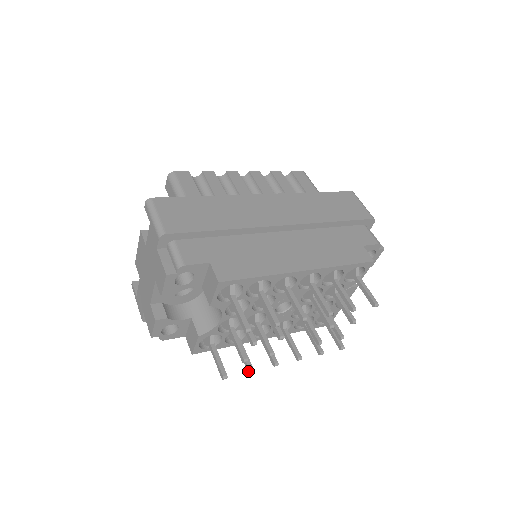
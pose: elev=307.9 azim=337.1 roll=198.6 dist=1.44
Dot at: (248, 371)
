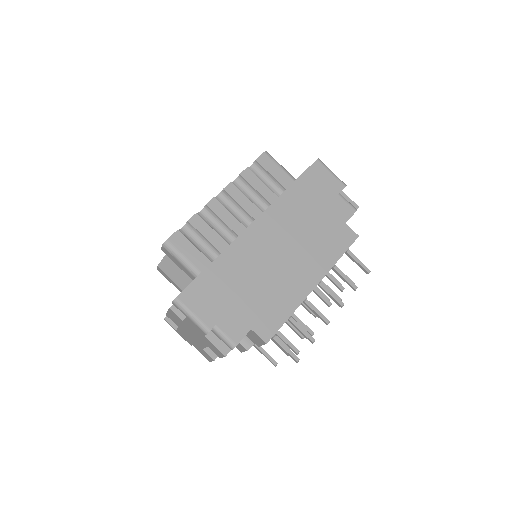
Dot at: occluded
